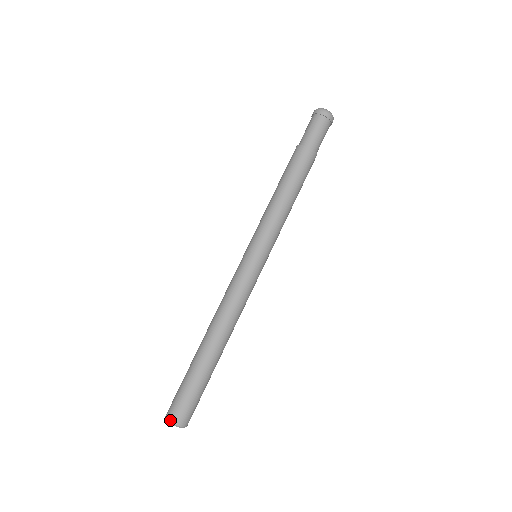
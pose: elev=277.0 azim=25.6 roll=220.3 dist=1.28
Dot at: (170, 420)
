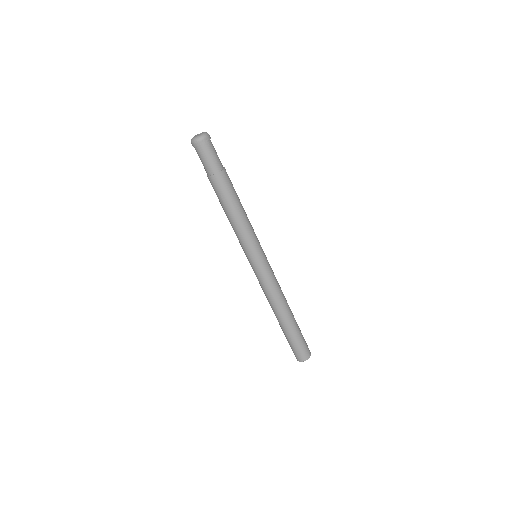
Dot at: (299, 361)
